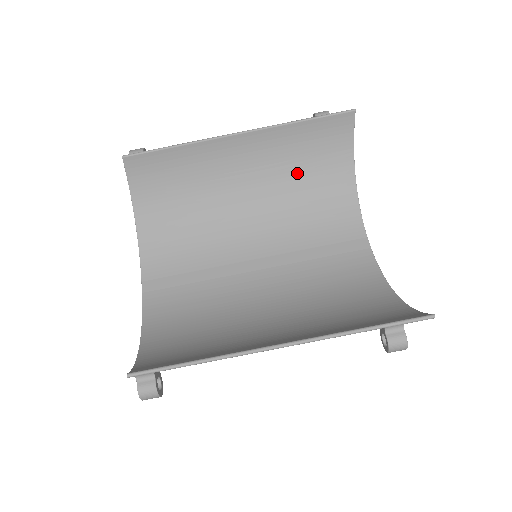
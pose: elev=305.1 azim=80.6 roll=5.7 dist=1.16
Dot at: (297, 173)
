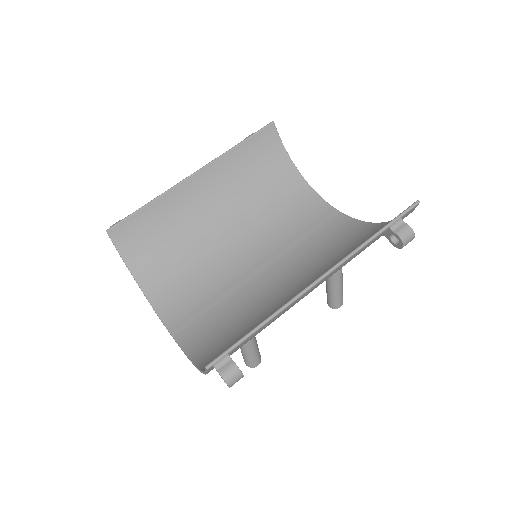
Dot at: (253, 187)
